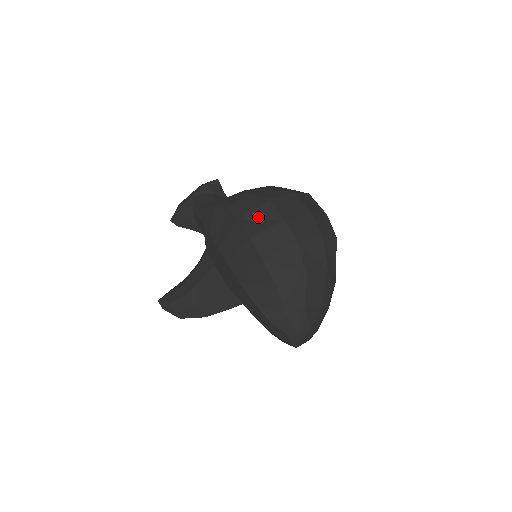
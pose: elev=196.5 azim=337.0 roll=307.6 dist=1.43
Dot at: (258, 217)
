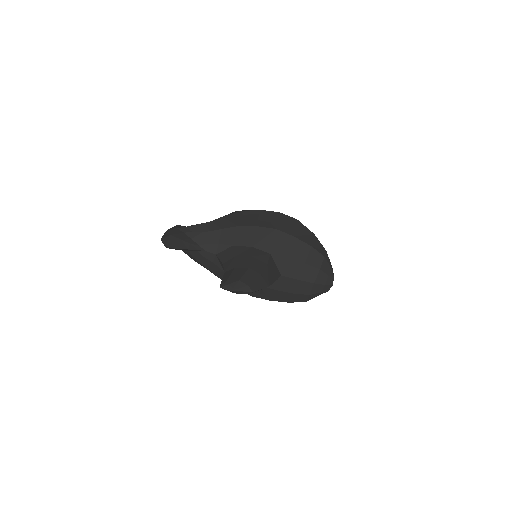
Dot at: occluded
